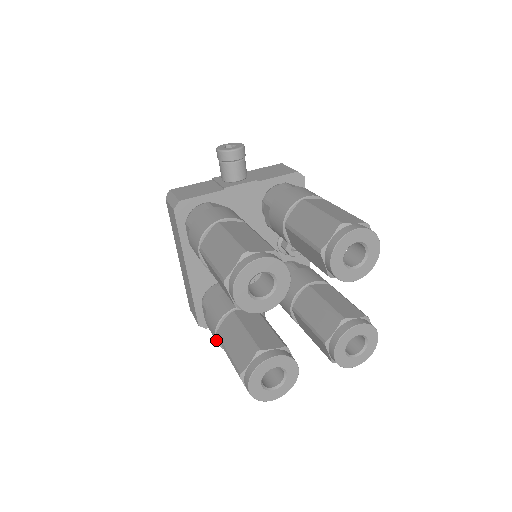
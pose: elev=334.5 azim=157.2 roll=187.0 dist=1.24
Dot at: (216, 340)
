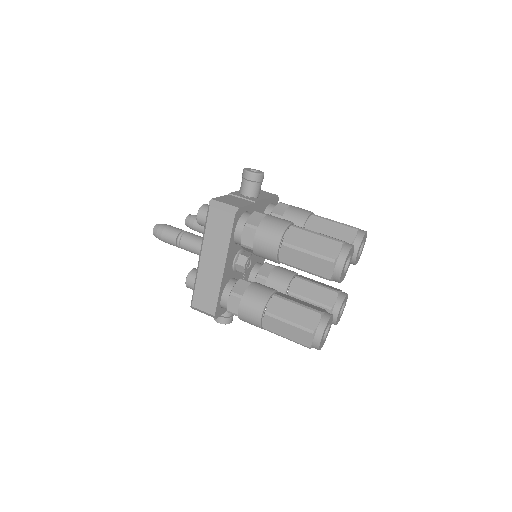
Dot at: (261, 318)
